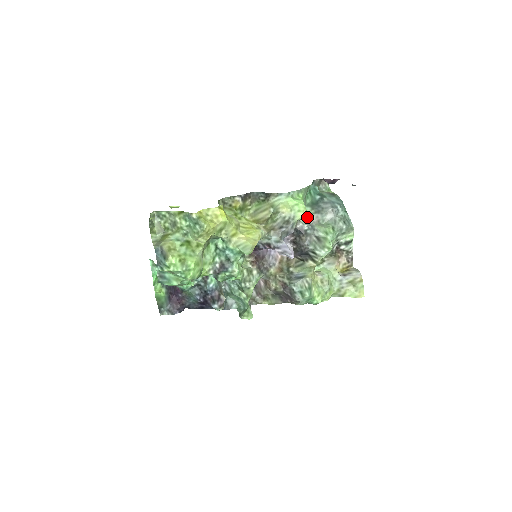
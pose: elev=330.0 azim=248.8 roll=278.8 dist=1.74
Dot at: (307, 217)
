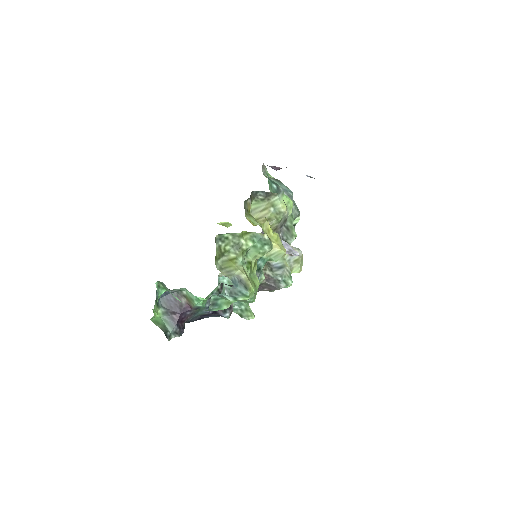
Dot at: occluded
